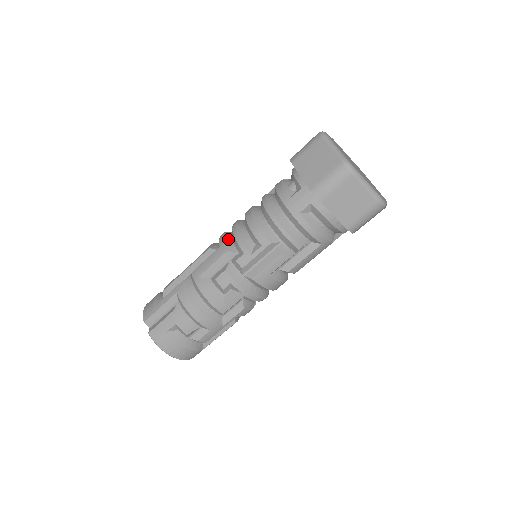
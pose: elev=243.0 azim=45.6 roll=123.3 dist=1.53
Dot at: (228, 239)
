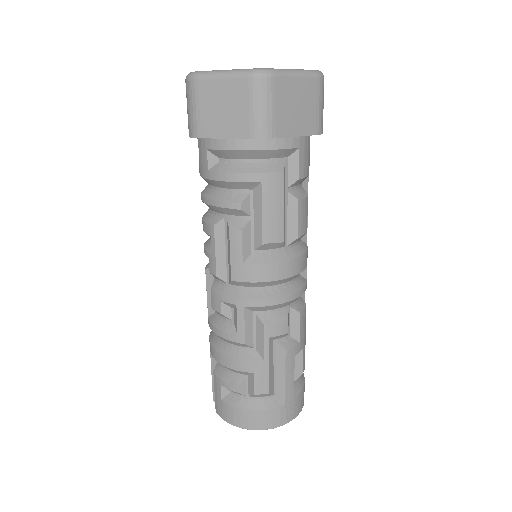
Dot at: occluded
